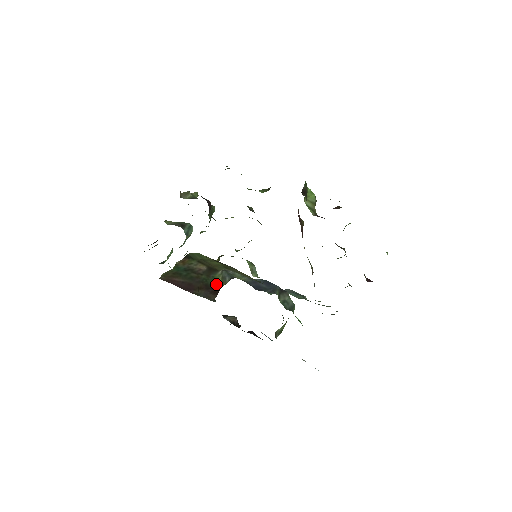
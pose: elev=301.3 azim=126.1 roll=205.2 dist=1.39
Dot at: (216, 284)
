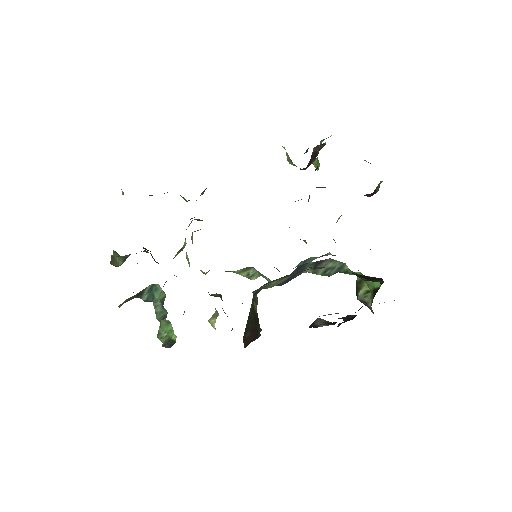
Dot at: (255, 311)
